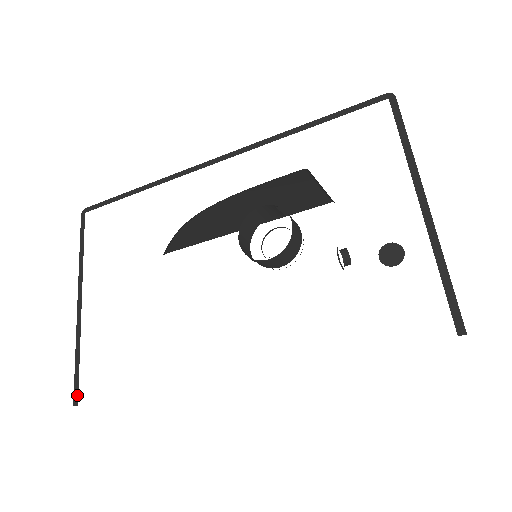
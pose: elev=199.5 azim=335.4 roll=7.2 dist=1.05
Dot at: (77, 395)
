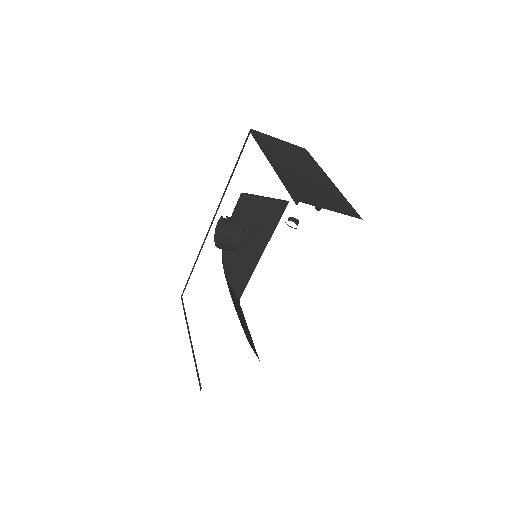
Dot at: (200, 384)
